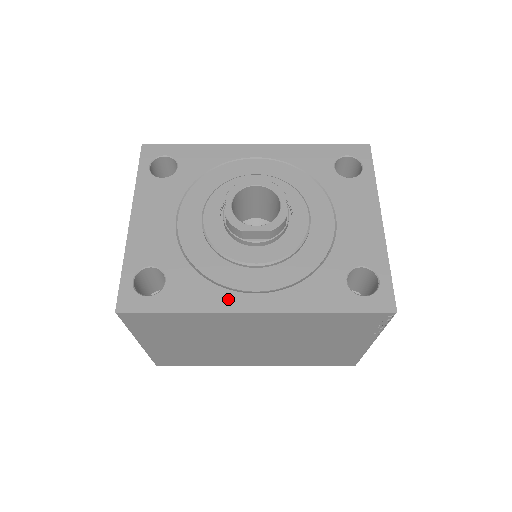
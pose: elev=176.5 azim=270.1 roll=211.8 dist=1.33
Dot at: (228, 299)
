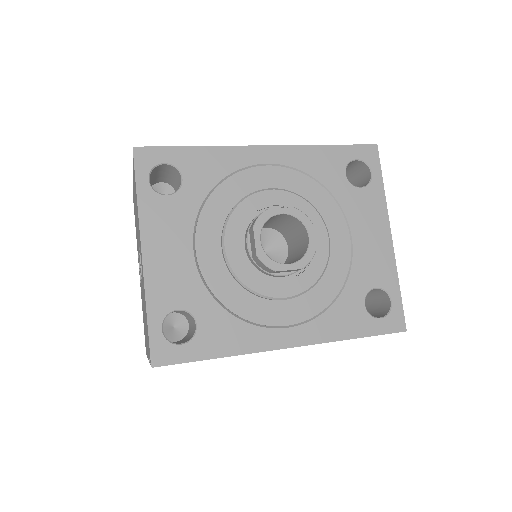
Dot at: (262, 337)
